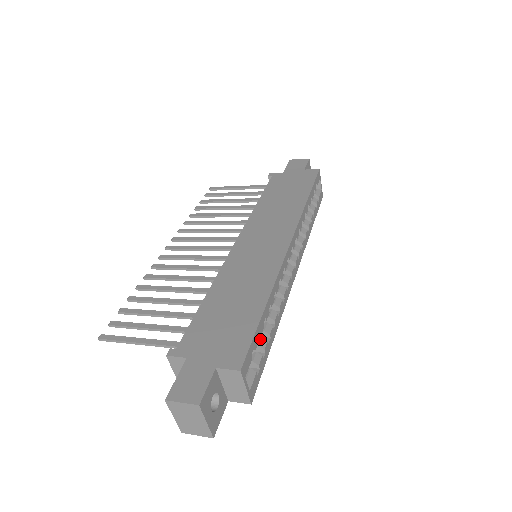
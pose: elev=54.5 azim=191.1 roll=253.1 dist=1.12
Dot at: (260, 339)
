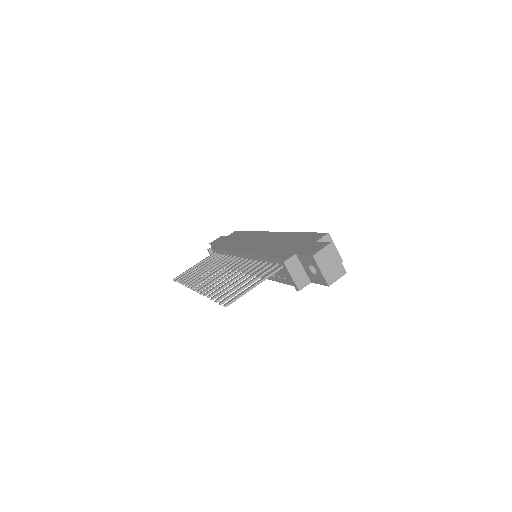
Dot at: occluded
